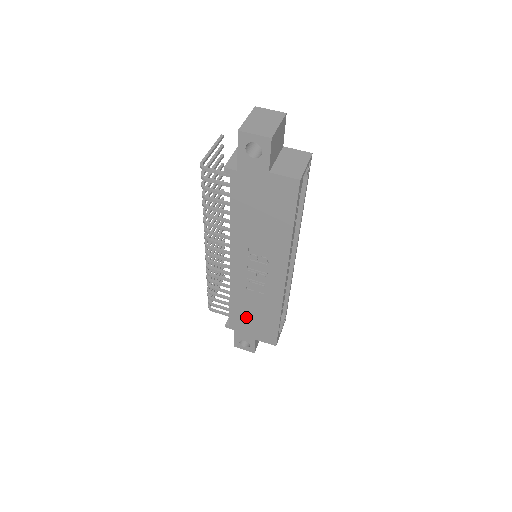
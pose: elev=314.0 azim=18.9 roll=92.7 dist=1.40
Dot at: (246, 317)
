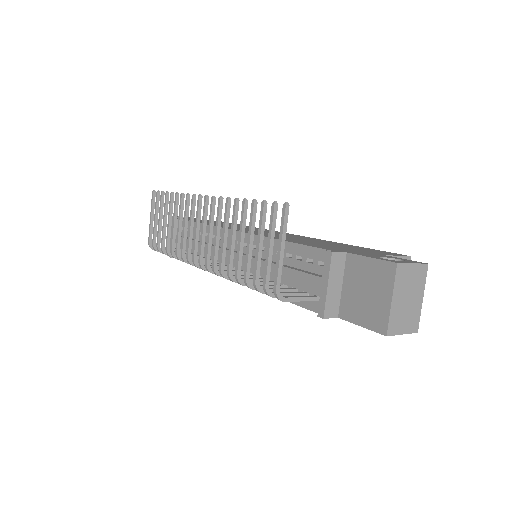
Dot at: occluded
